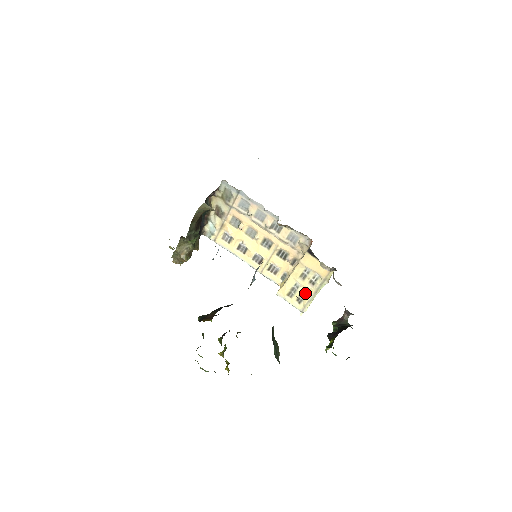
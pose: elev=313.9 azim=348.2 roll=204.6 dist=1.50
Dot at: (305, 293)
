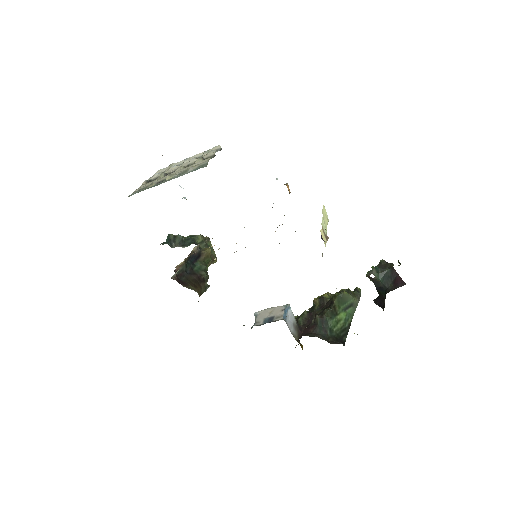
Dot at: occluded
